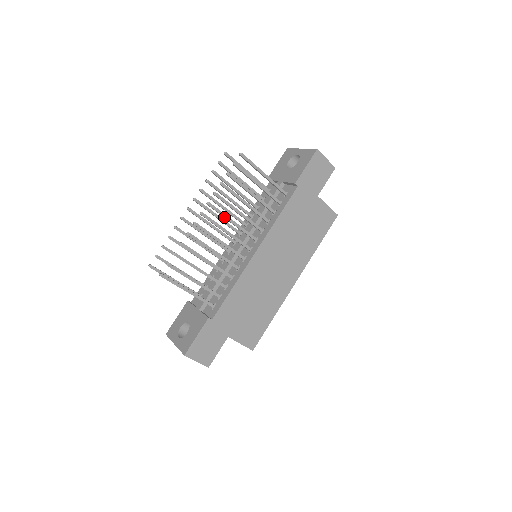
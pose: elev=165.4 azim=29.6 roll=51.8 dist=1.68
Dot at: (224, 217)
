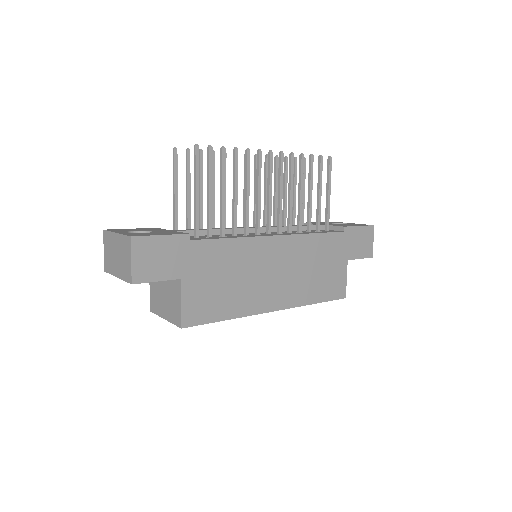
Dot at: (280, 179)
